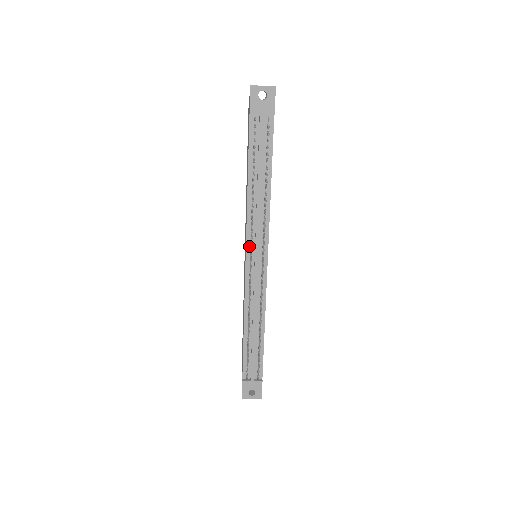
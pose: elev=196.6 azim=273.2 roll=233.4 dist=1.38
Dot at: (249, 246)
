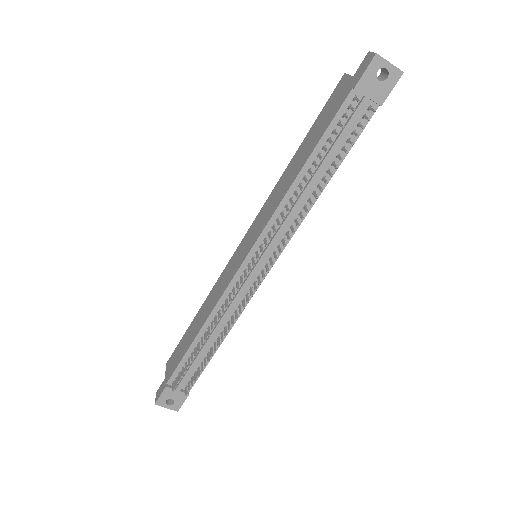
Dot at: (259, 244)
